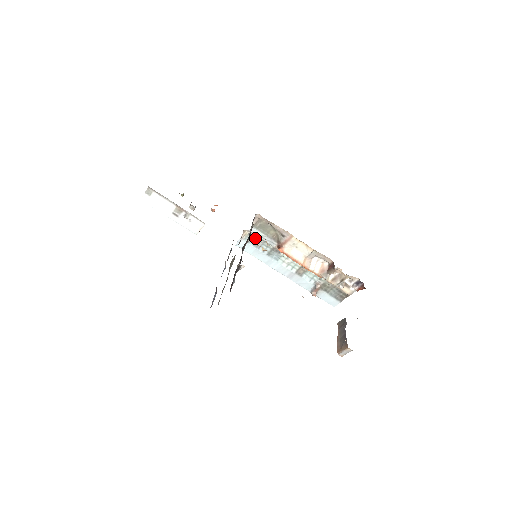
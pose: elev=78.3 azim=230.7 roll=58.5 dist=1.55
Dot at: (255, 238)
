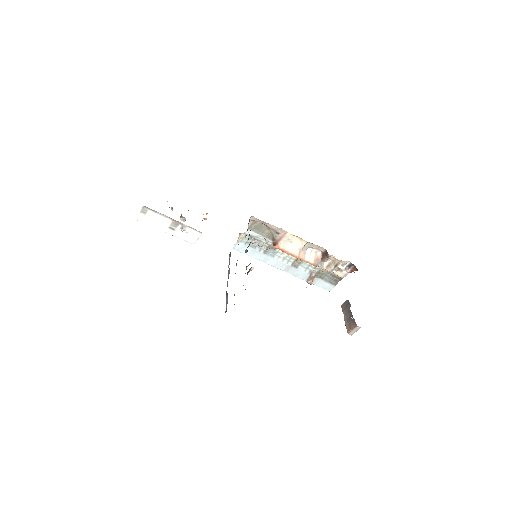
Dot at: (251, 239)
